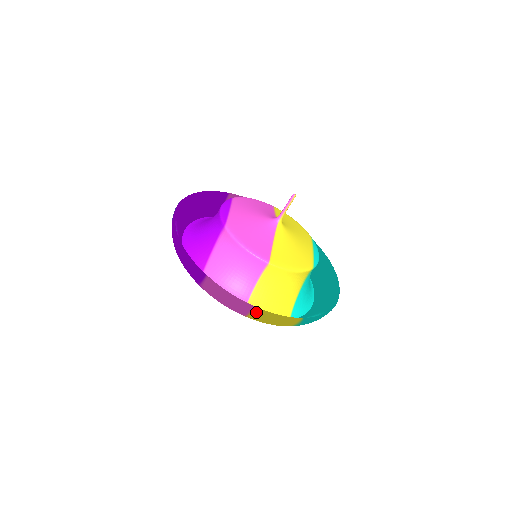
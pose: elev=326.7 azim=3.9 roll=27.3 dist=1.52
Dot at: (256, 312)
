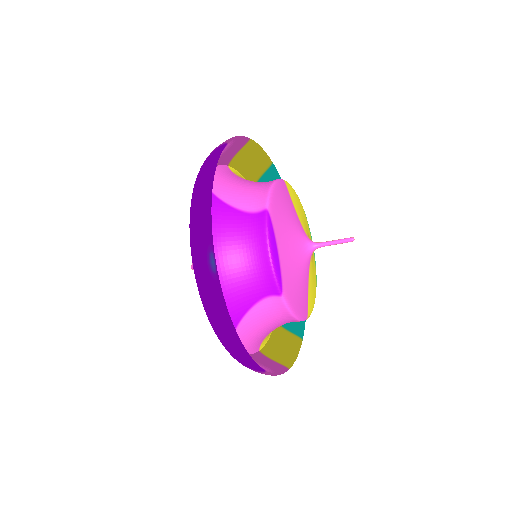
Dot at: occluded
